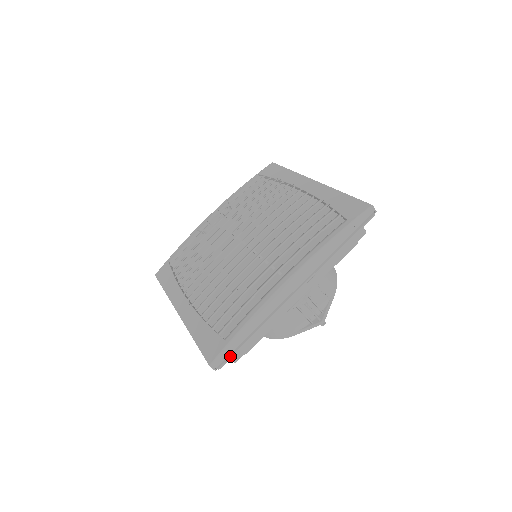
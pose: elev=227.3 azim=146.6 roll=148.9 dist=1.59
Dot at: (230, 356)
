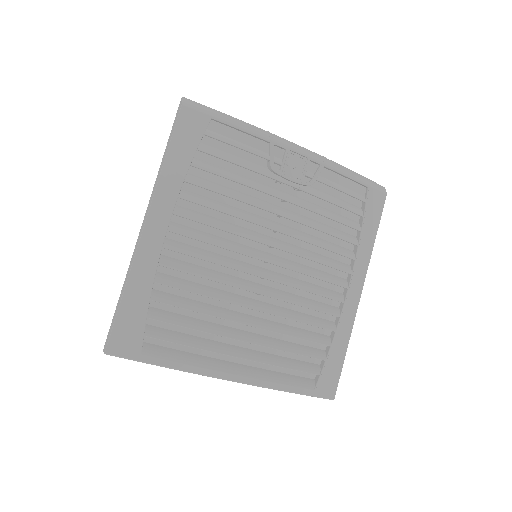
Dot at: occluded
